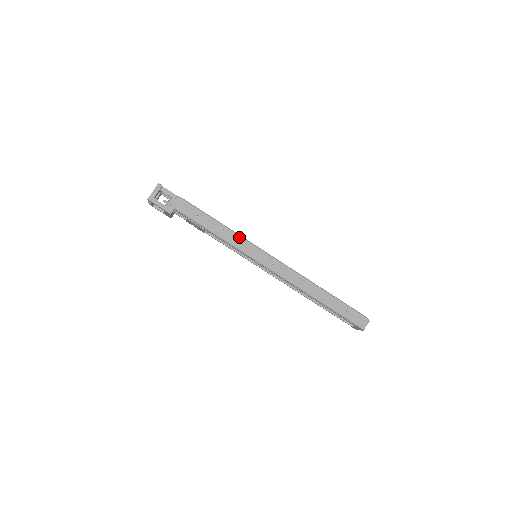
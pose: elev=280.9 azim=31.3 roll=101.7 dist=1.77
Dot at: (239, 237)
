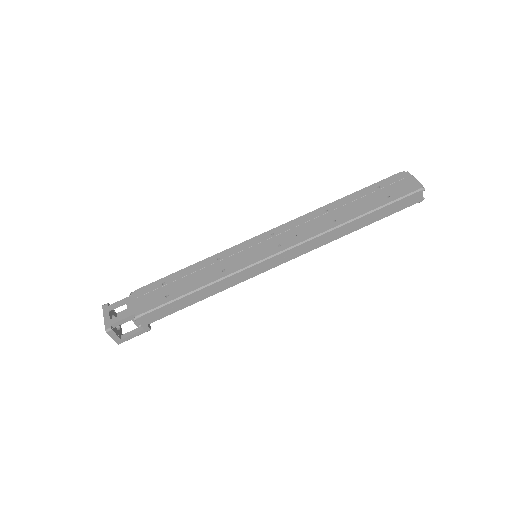
Dot at: (228, 278)
